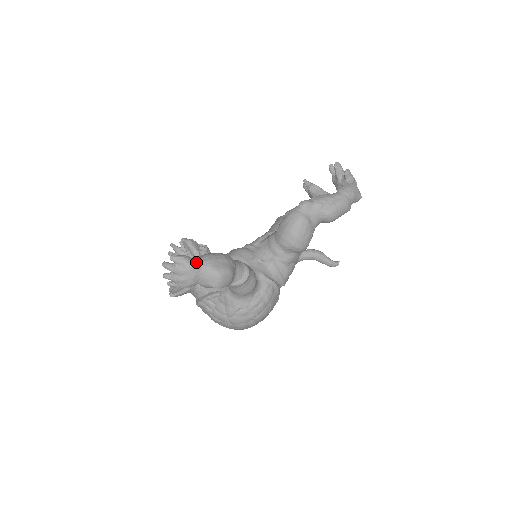
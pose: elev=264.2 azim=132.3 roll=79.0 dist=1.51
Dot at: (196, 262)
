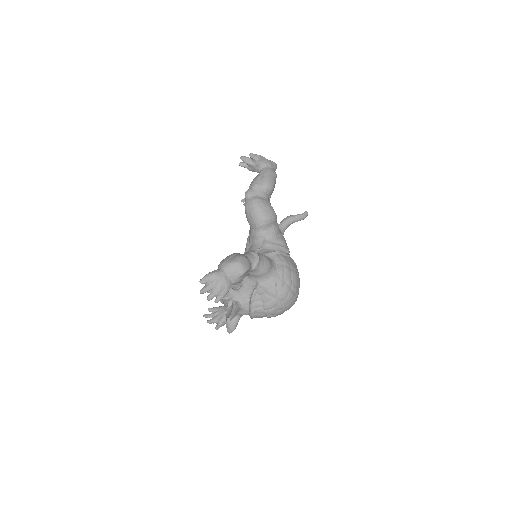
Dot at: (217, 270)
